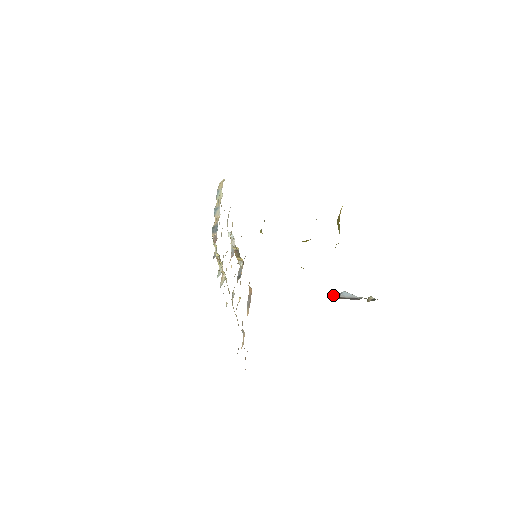
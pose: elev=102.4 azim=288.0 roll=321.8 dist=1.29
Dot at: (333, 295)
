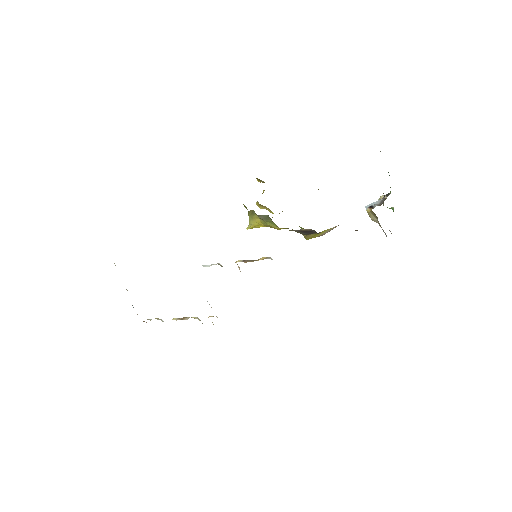
Dot at: (375, 206)
